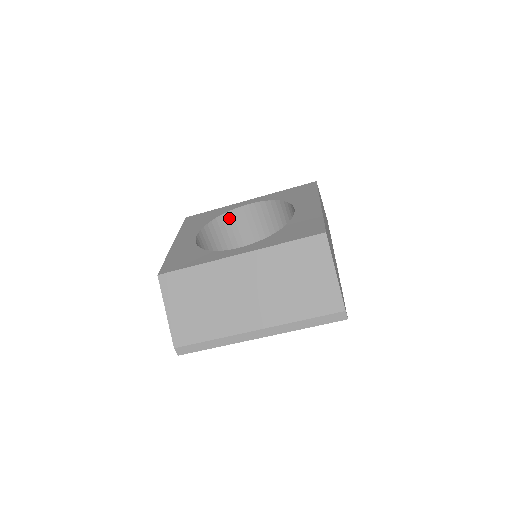
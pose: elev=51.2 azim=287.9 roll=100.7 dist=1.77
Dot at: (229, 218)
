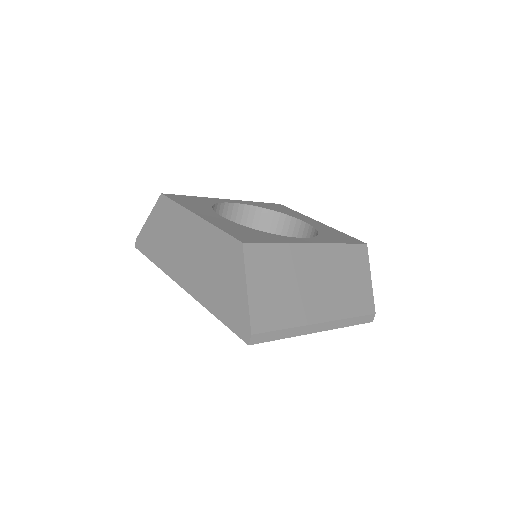
Dot at: (217, 210)
